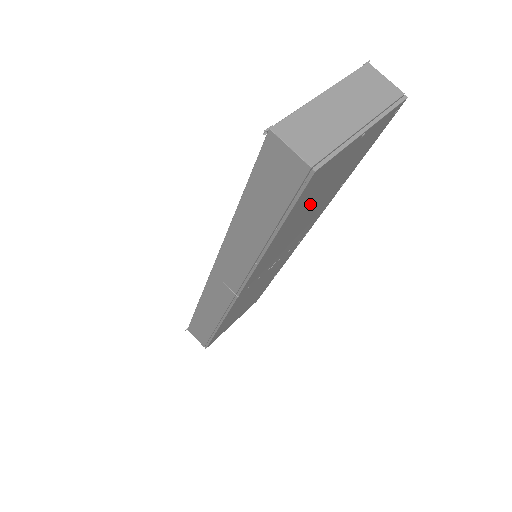
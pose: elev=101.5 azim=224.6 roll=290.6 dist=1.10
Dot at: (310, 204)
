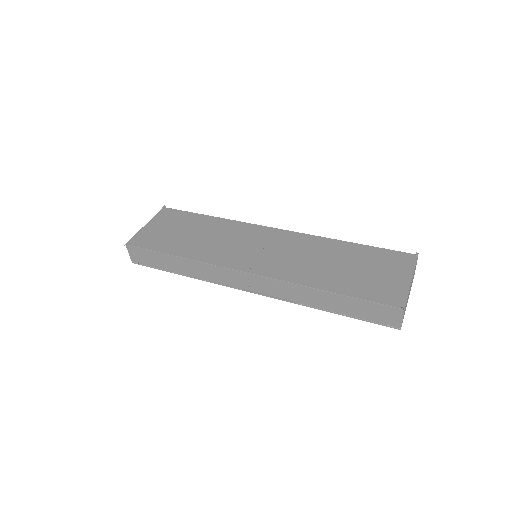
Dot at: occluded
